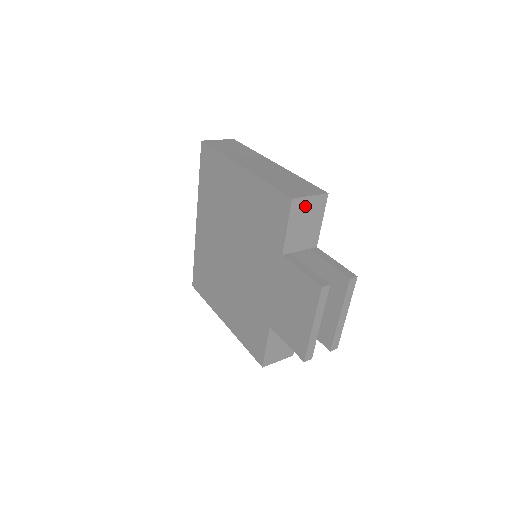
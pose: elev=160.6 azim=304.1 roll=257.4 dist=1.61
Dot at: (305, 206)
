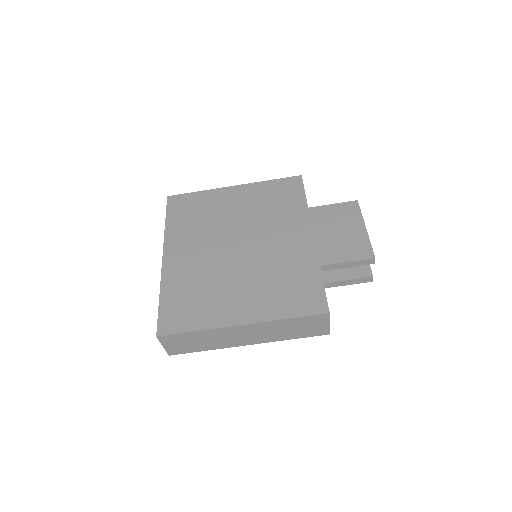
Dot at: occluded
